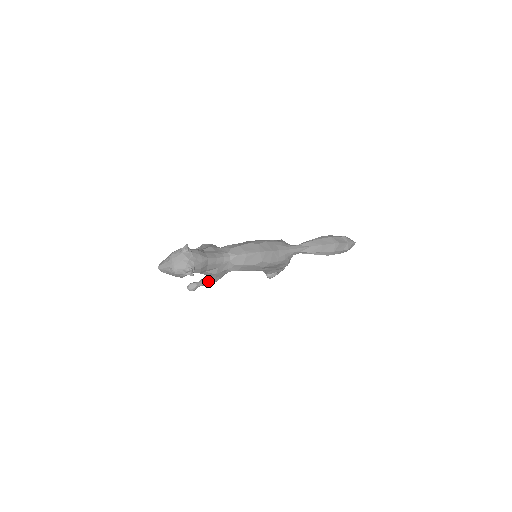
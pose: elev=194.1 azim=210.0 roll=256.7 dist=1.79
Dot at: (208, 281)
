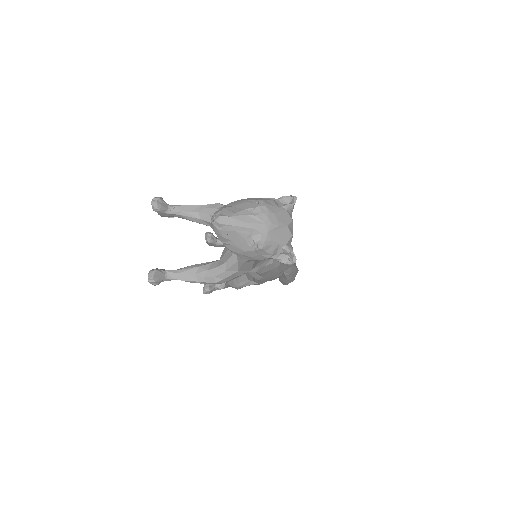
Dot at: (216, 277)
